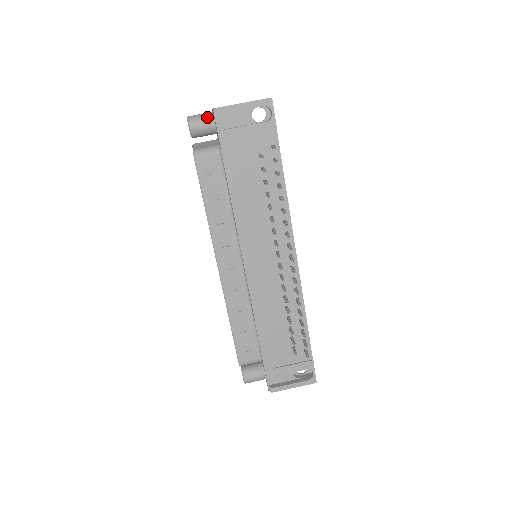
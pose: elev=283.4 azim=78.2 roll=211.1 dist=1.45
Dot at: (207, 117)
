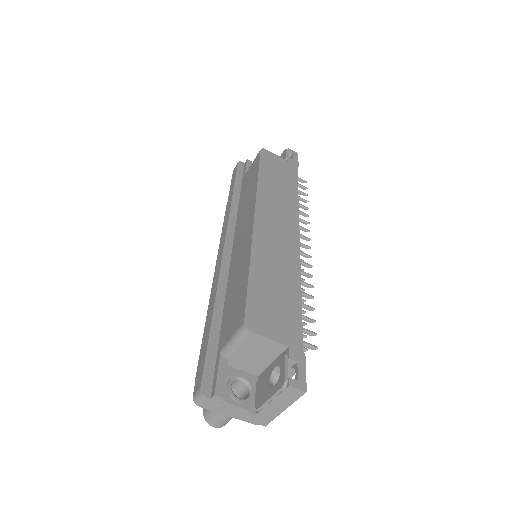
Dot at: occluded
